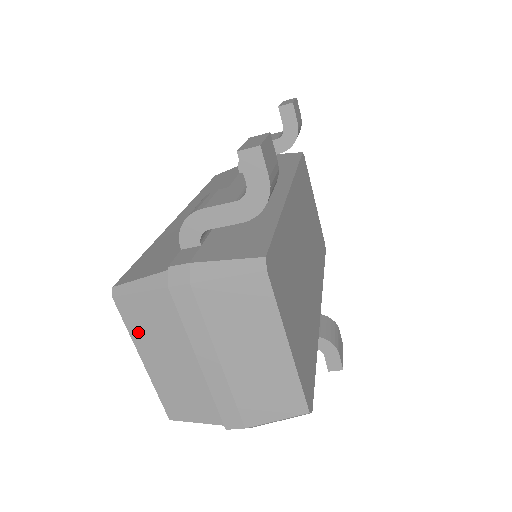
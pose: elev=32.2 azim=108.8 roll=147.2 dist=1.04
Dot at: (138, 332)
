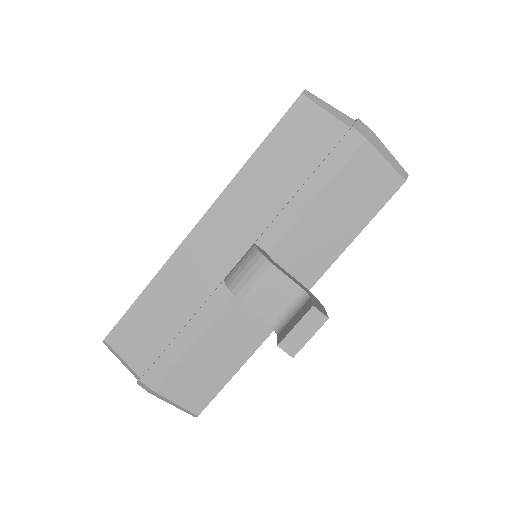
Dot at: occluded
